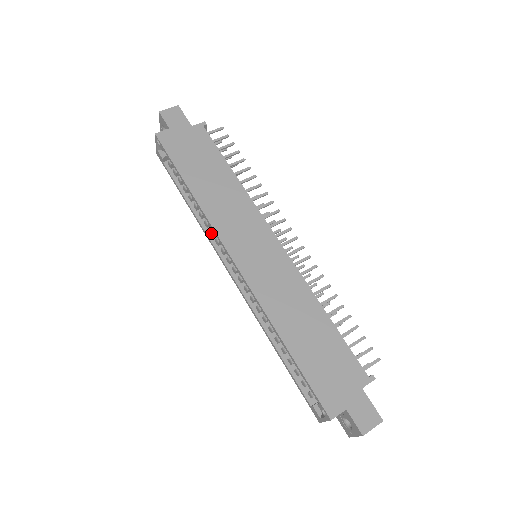
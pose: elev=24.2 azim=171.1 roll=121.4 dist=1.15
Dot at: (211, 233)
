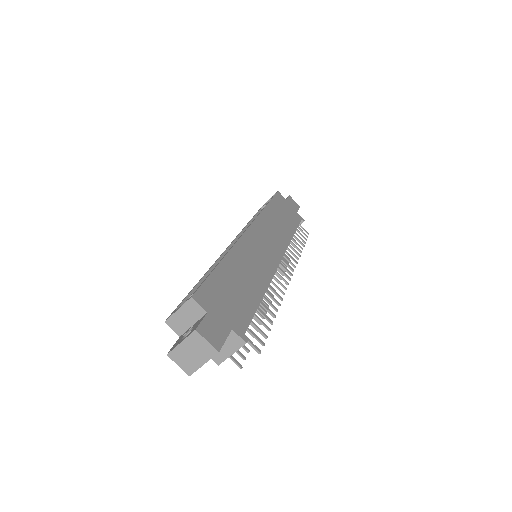
Dot at: occluded
